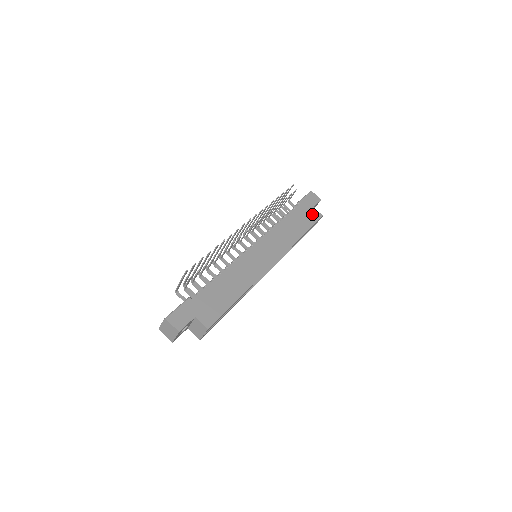
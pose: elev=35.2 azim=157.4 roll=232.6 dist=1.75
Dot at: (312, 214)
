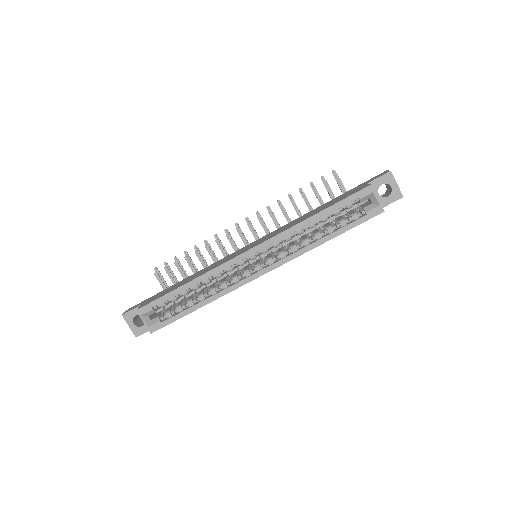
Dot at: (356, 190)
